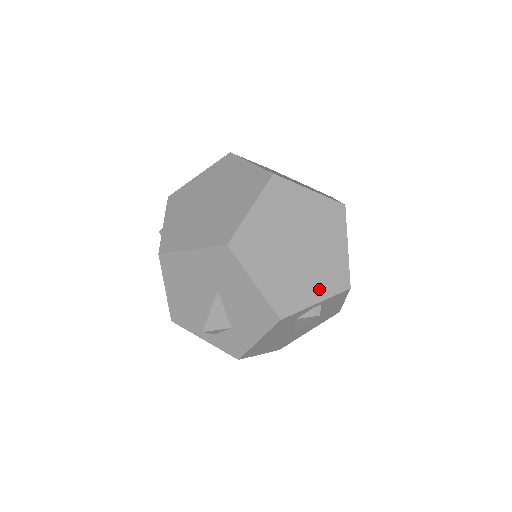
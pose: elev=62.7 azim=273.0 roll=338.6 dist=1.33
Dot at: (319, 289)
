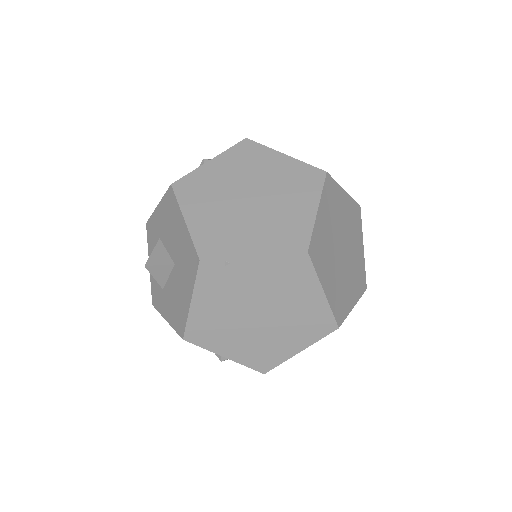
Dot at: (238, 352)
